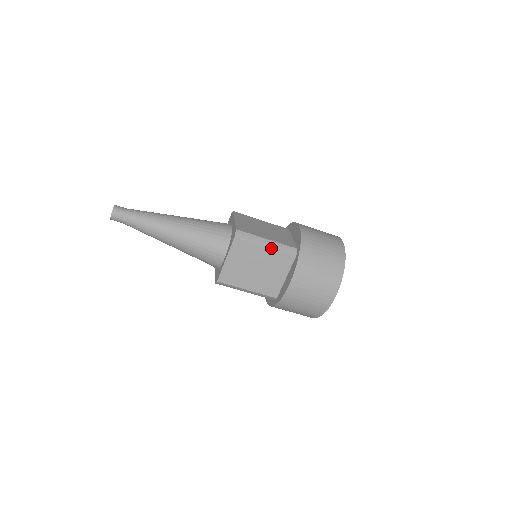
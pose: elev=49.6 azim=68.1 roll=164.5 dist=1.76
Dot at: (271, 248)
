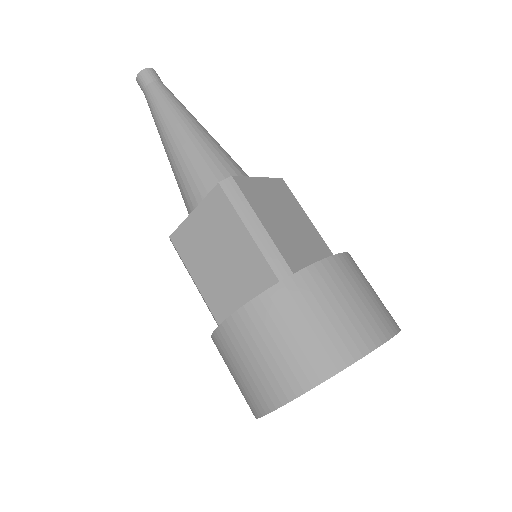
Dot at: occluded
